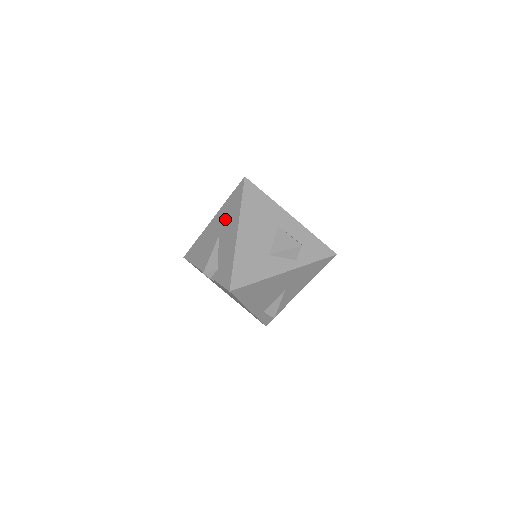
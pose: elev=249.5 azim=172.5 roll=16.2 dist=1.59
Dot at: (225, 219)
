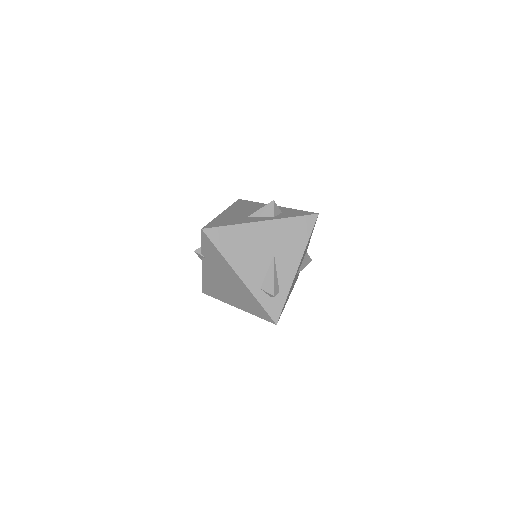
Dot at: occluded
